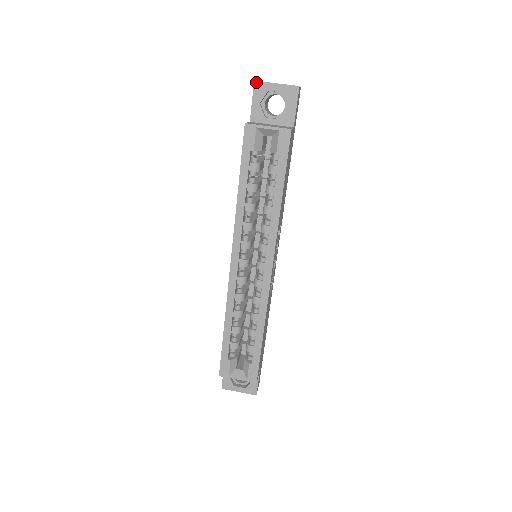
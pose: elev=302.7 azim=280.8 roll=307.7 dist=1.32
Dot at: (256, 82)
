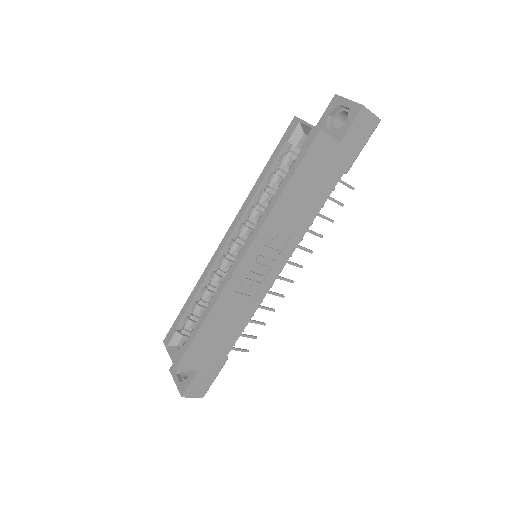
Dot at: (336, 95)
